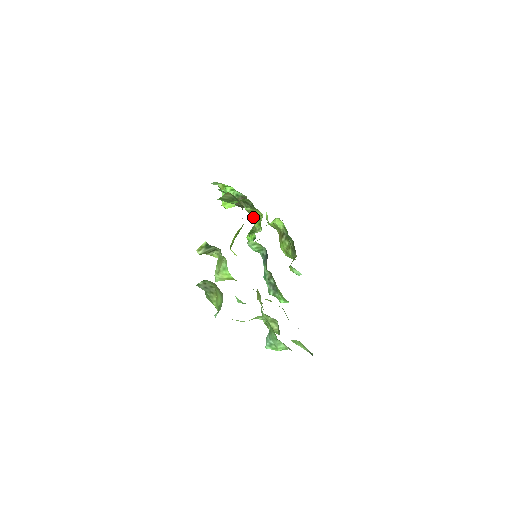
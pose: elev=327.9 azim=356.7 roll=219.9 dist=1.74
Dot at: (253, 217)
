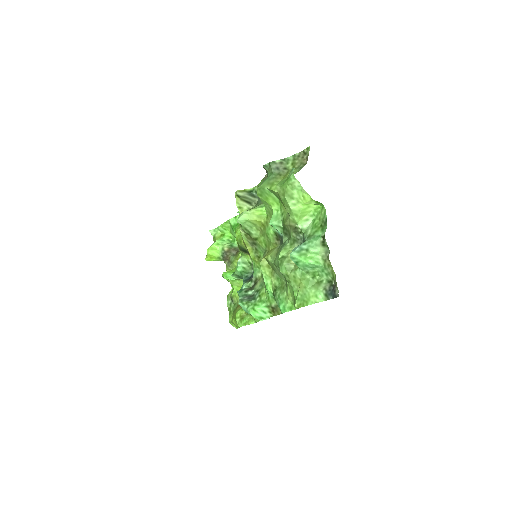
Dot at: occluded
